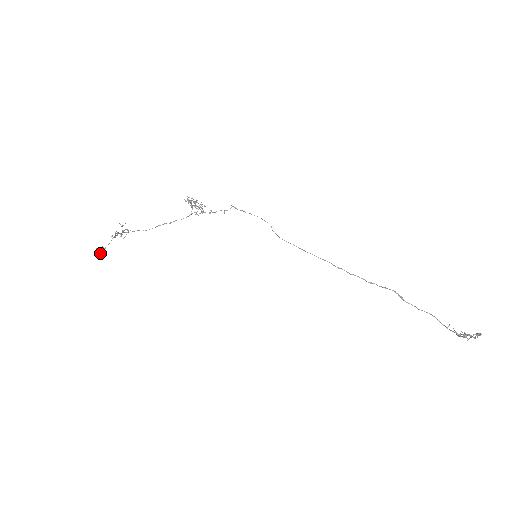
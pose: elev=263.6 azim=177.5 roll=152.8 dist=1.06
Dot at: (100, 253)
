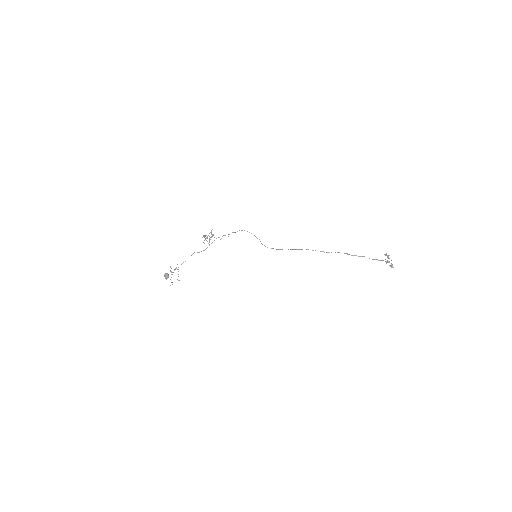
Dot at: occluded
